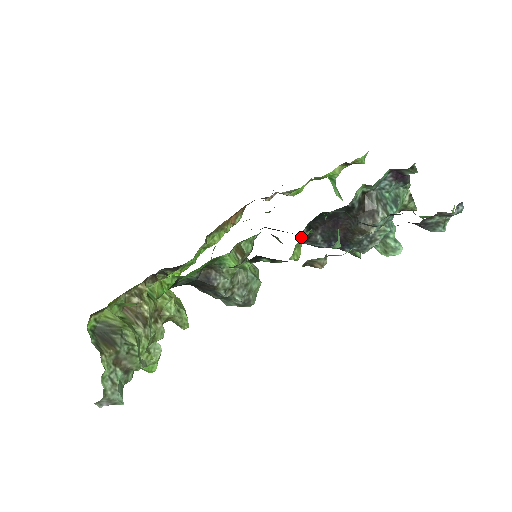
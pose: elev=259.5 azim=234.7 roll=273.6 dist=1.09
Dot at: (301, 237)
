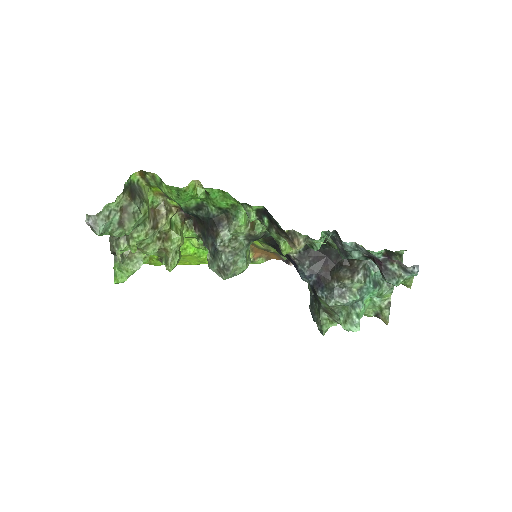
Dot at: occluded
